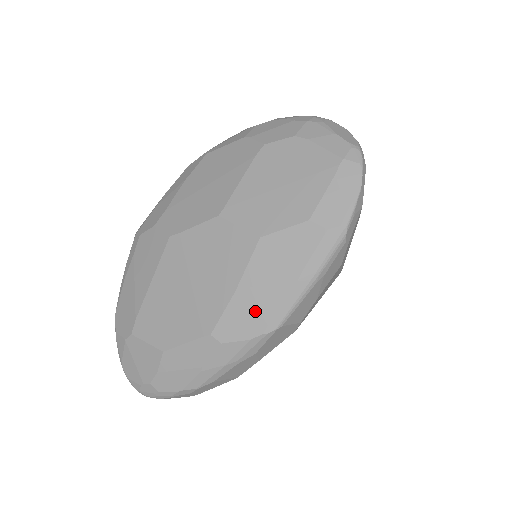
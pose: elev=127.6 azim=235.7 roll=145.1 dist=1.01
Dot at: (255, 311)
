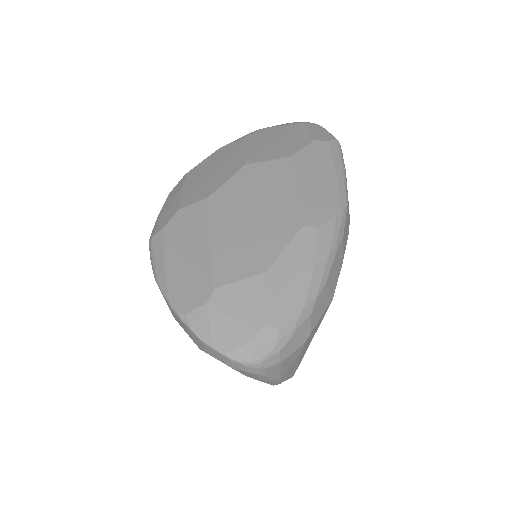
Dot at: (324, 197)
